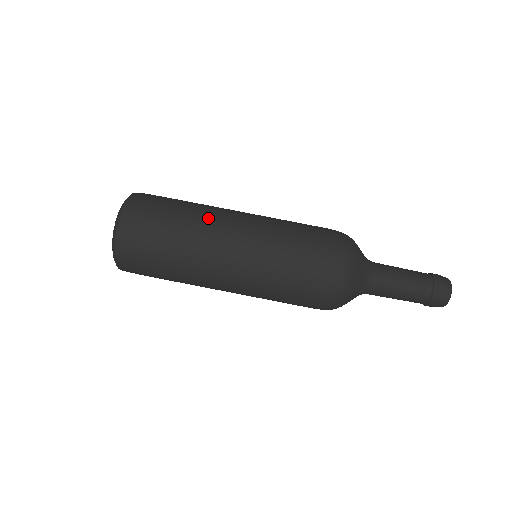
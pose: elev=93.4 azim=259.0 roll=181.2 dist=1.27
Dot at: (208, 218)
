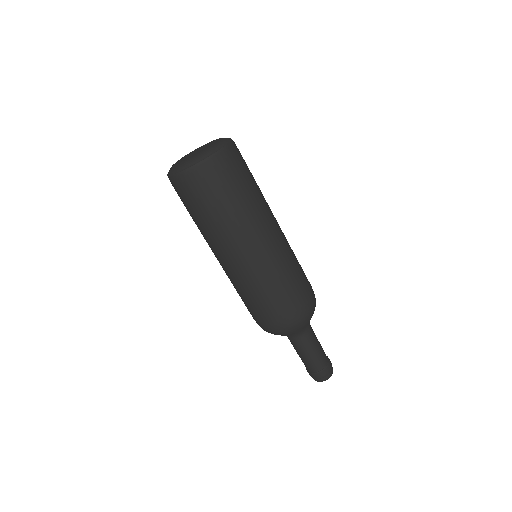
Dot at: (261, 214)
